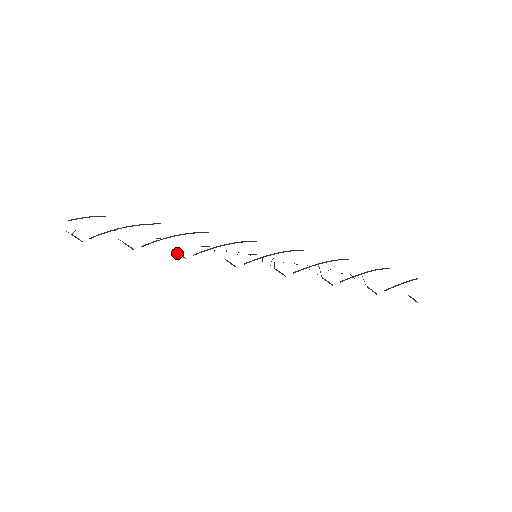
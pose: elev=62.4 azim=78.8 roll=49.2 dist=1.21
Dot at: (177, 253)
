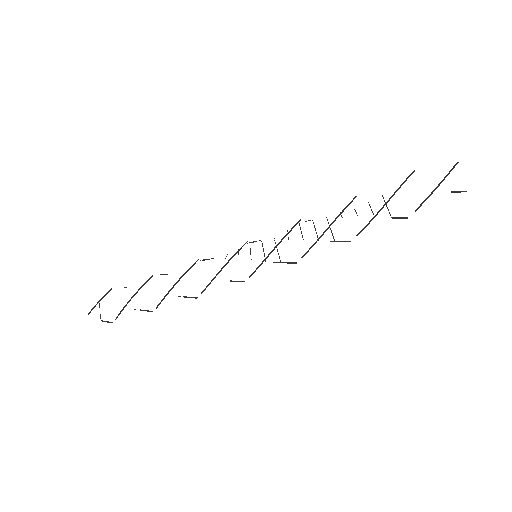
Dot at: occluded
